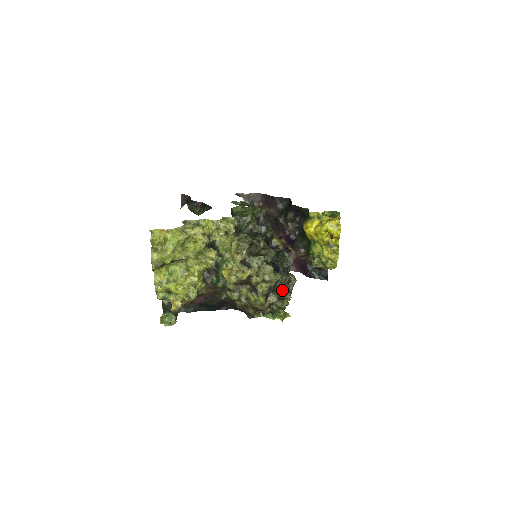
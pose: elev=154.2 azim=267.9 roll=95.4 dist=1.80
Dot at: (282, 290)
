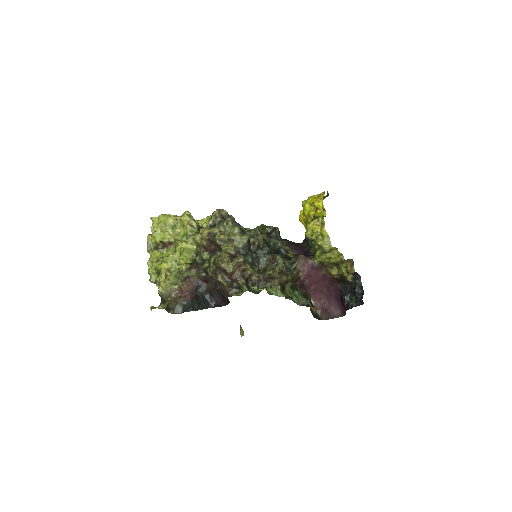
Dot at: (266, 269)
